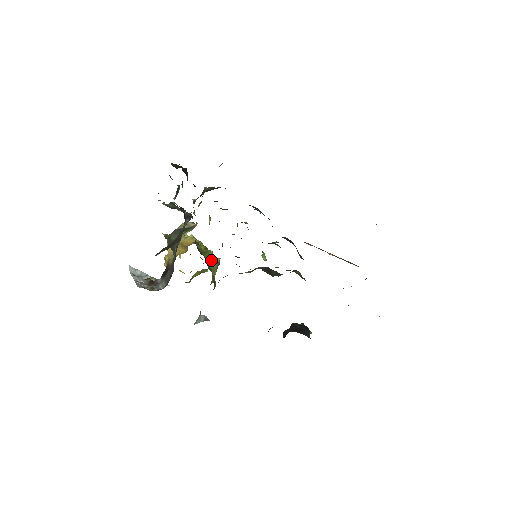
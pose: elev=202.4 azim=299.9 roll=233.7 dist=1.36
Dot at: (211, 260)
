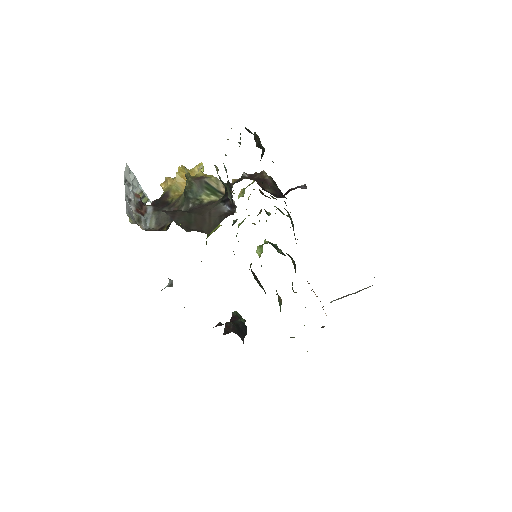
Dot at: occluded
